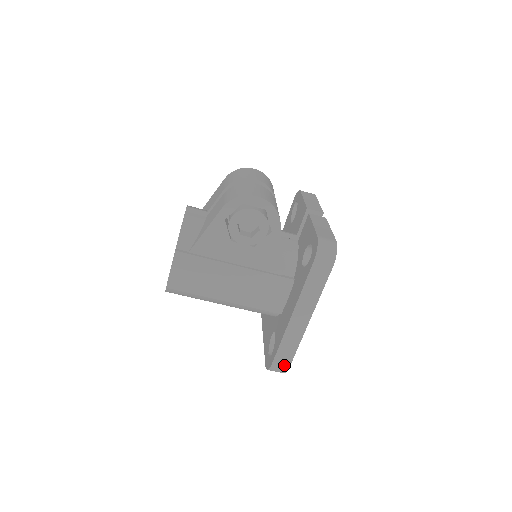
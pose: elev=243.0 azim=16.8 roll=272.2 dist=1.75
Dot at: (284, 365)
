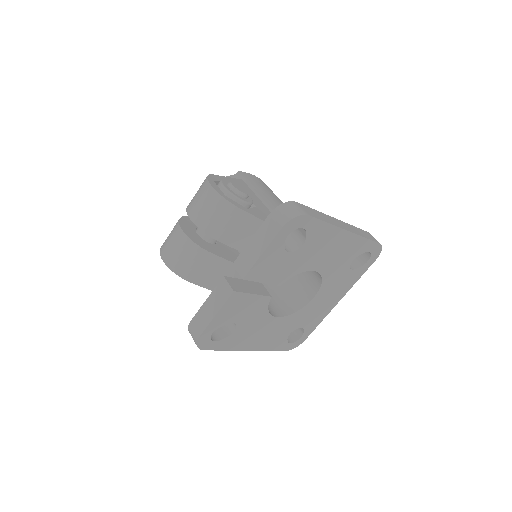
Dot at: occluded
